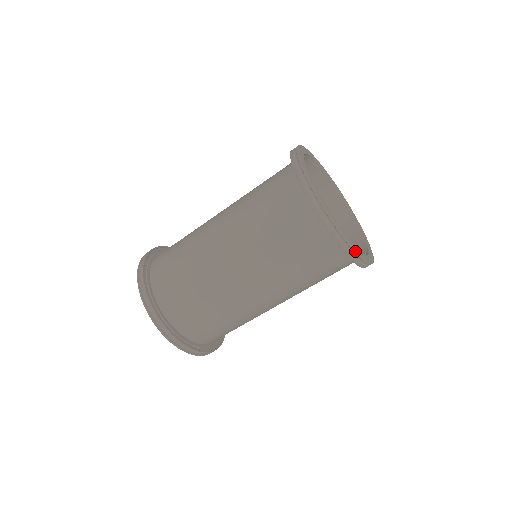
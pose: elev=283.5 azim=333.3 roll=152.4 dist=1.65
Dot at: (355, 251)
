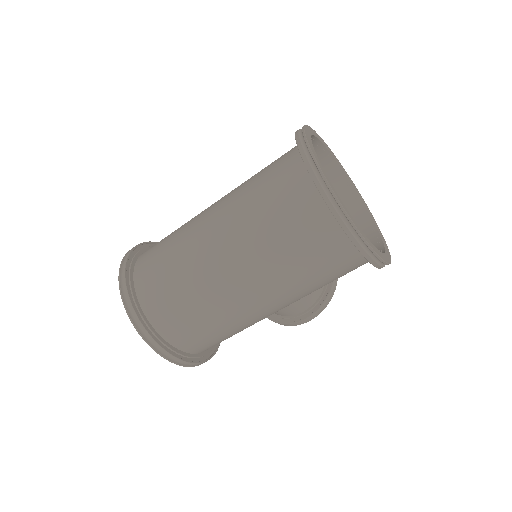
Dot at: (352, 223)
